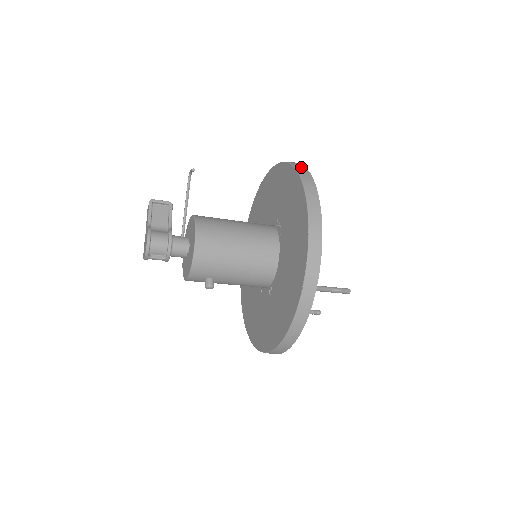
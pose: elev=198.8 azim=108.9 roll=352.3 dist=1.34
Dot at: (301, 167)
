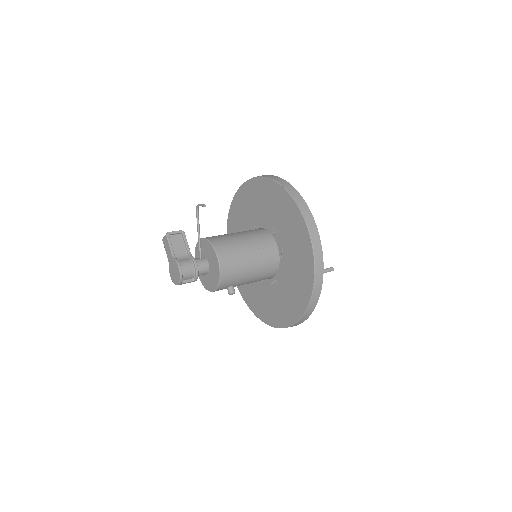
Dot at: (287, 185)
